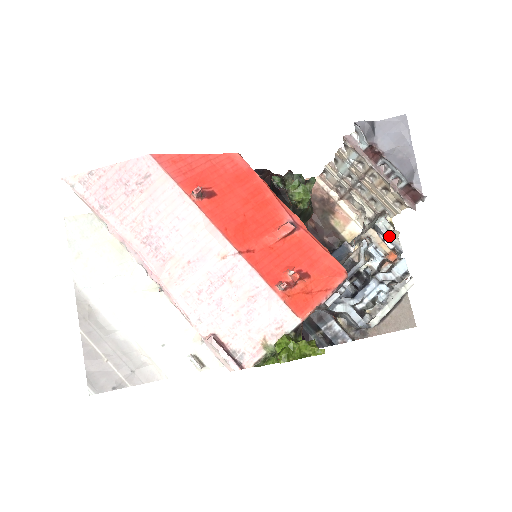
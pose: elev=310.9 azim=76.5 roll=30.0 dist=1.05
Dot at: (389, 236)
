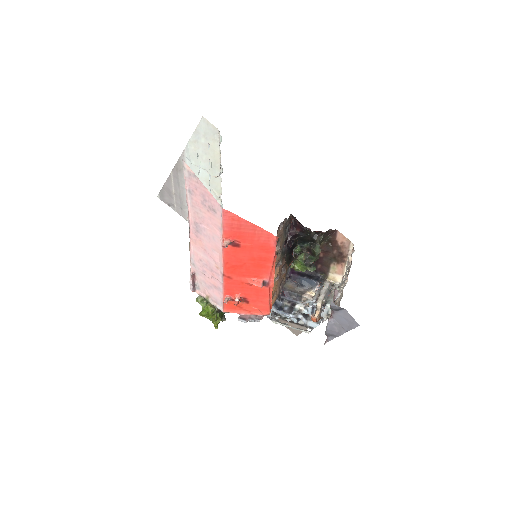
Dot at: (324, 314)
